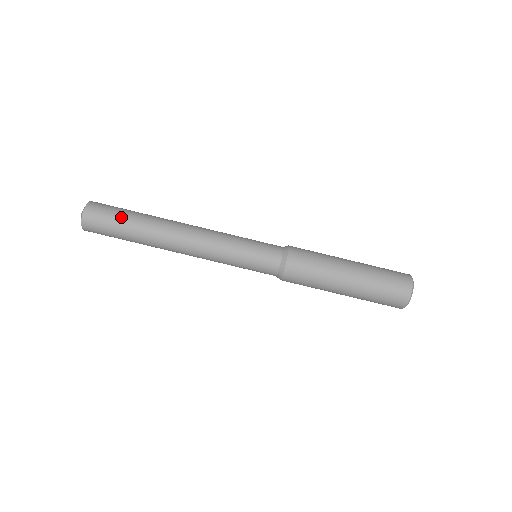
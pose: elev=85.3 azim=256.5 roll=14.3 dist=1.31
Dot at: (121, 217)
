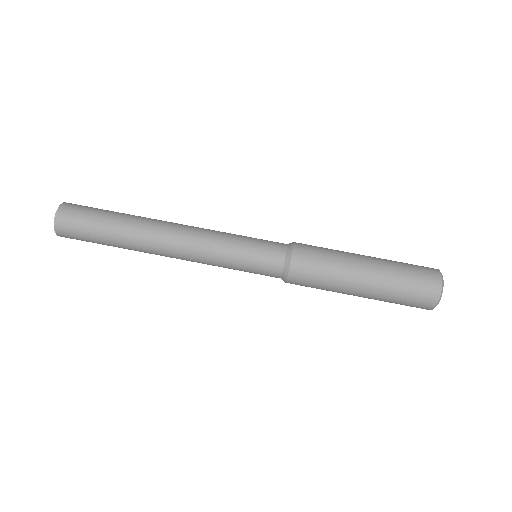
Dot at: (96, 231)
